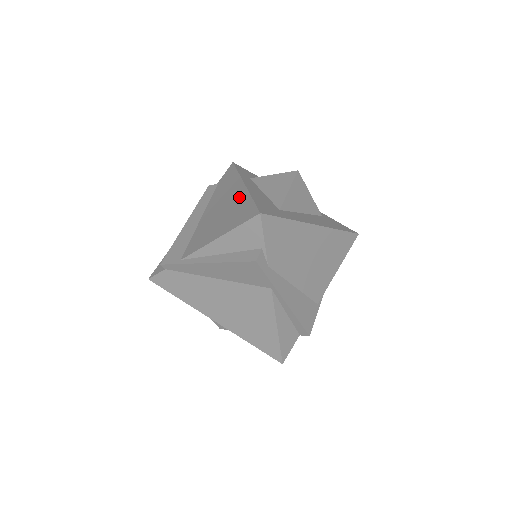
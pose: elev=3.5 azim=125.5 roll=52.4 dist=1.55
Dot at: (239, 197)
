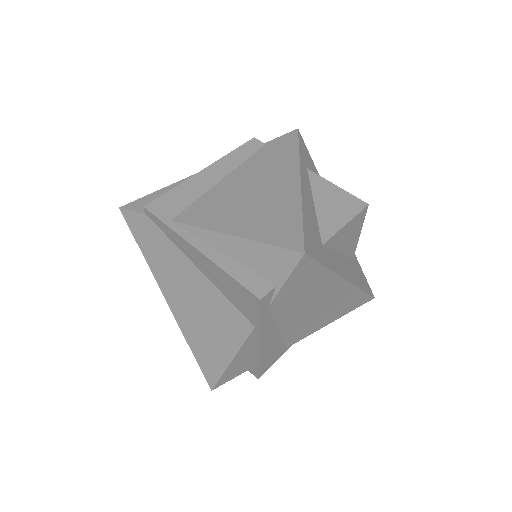
Dot at: (286, 195)
